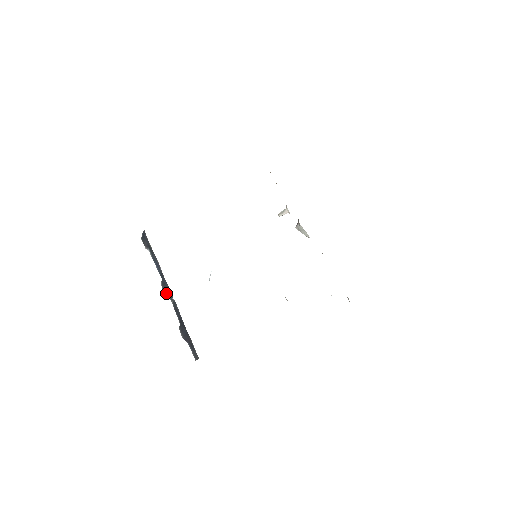
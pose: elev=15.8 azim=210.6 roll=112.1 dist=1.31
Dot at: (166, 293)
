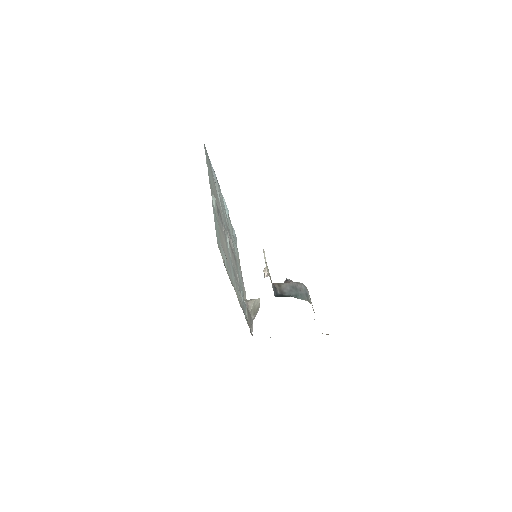
Dot at: occluded
